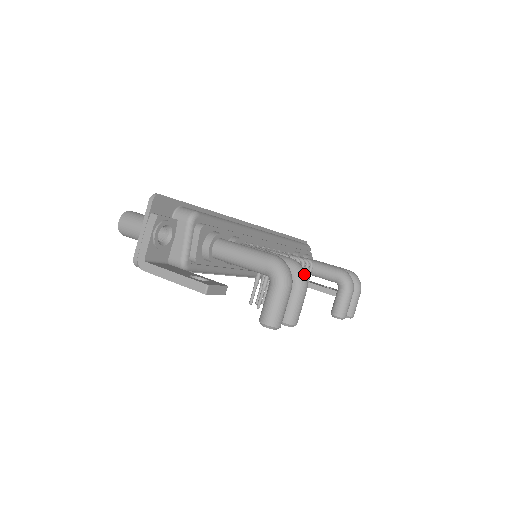
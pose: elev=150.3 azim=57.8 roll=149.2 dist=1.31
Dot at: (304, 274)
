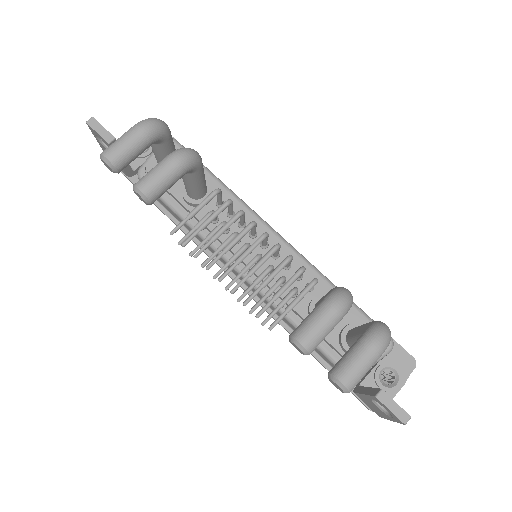
Dot at: (184, 150)
